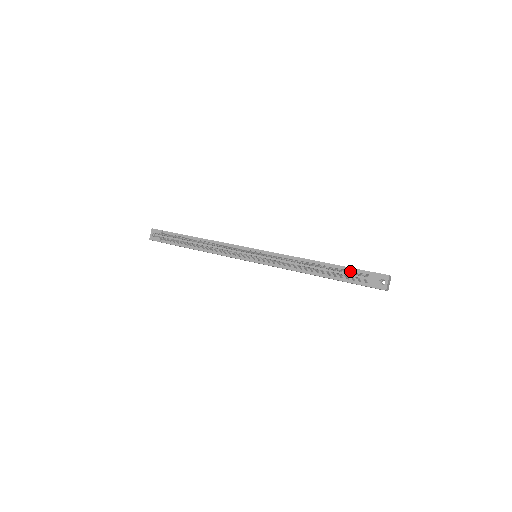
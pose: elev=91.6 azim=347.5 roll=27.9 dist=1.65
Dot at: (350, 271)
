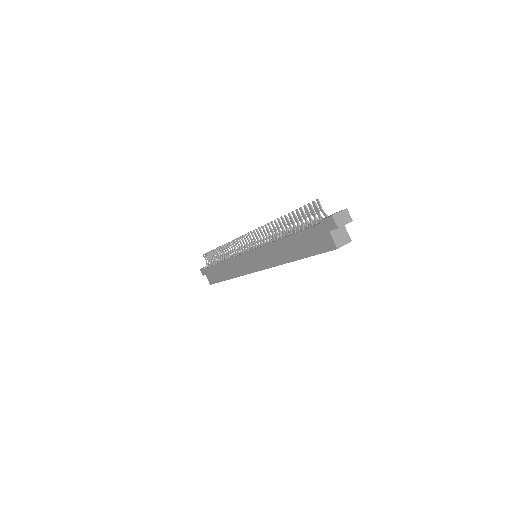
Dot at: occluded
